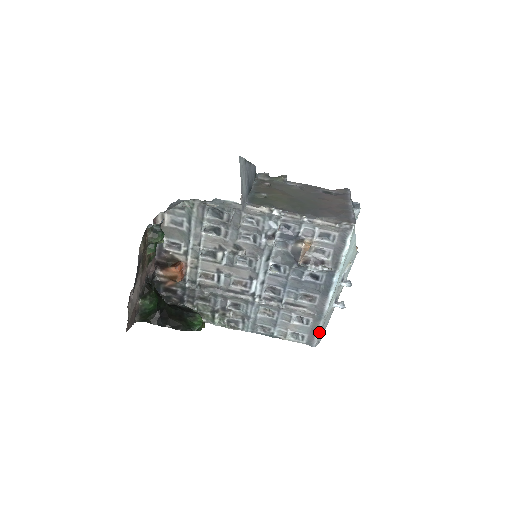
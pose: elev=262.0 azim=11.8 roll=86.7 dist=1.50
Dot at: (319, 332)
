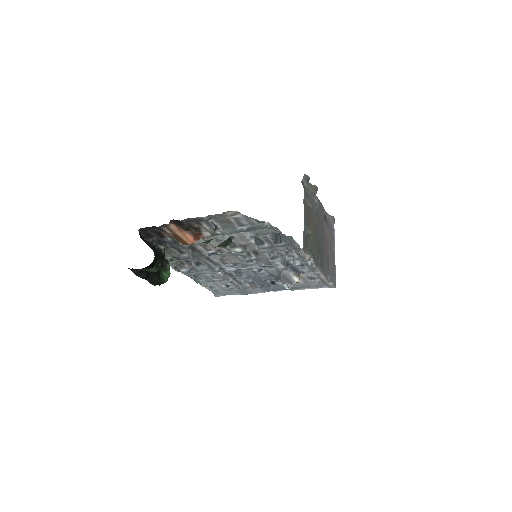
Dot at: occluded
